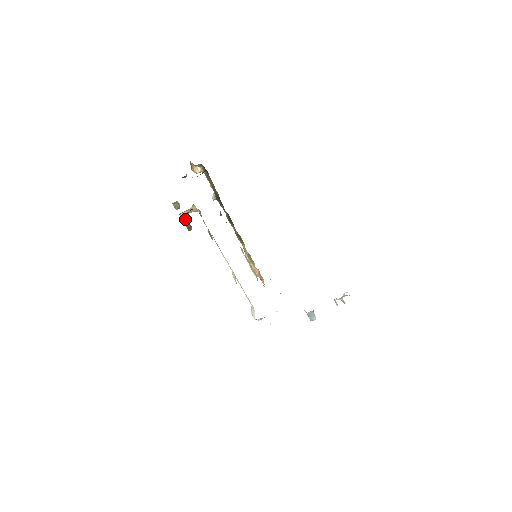
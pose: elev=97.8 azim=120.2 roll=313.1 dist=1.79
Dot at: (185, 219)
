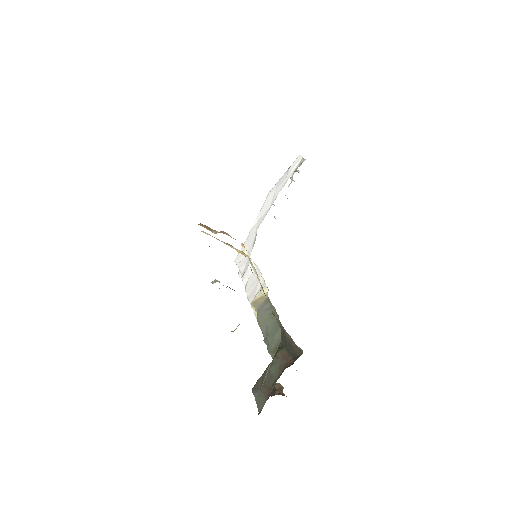
Dot at: occluded
